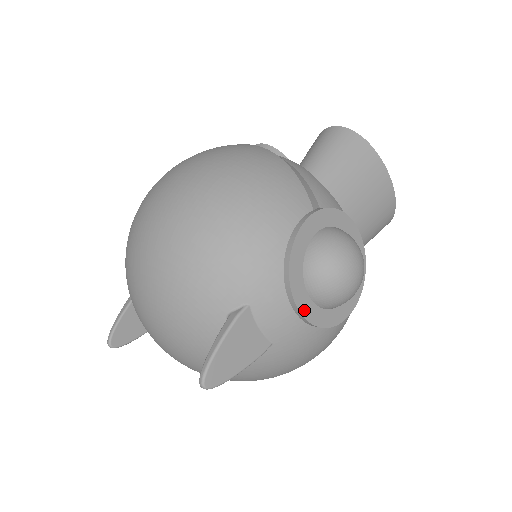
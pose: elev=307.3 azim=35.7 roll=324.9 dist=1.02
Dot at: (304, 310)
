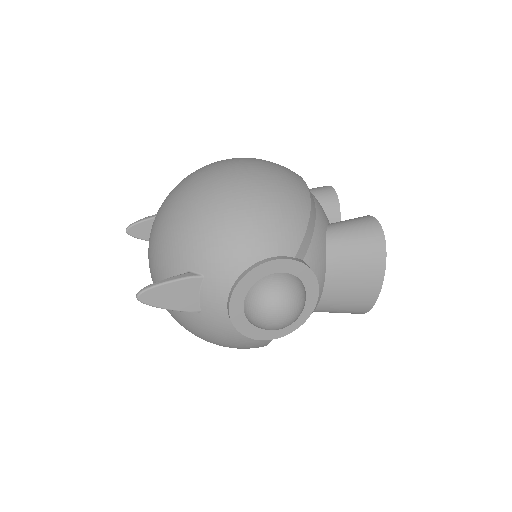
Dot at: (233, 309)
